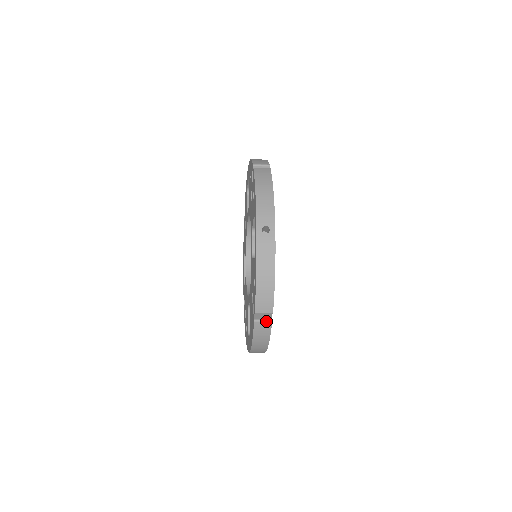
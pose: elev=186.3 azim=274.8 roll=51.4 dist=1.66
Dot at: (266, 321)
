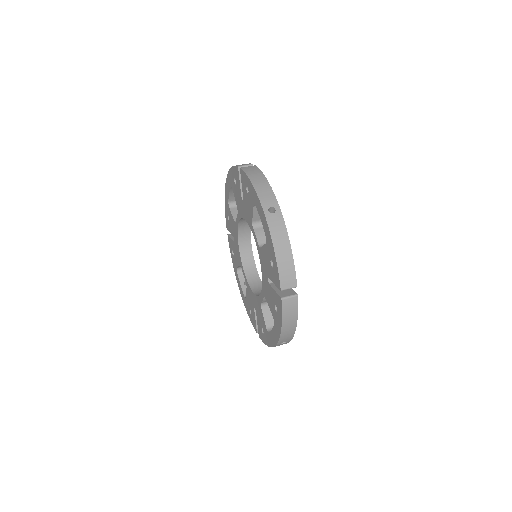
Dot at: occluded
